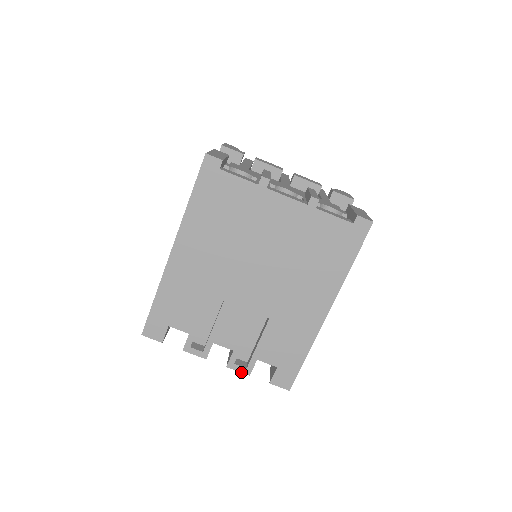
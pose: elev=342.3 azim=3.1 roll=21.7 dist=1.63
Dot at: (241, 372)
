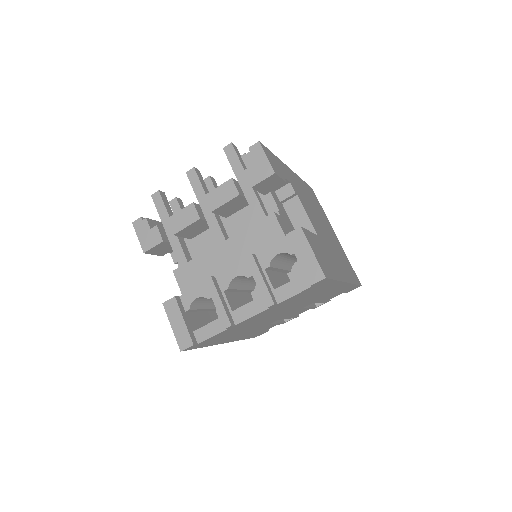
Dot at: occluded
